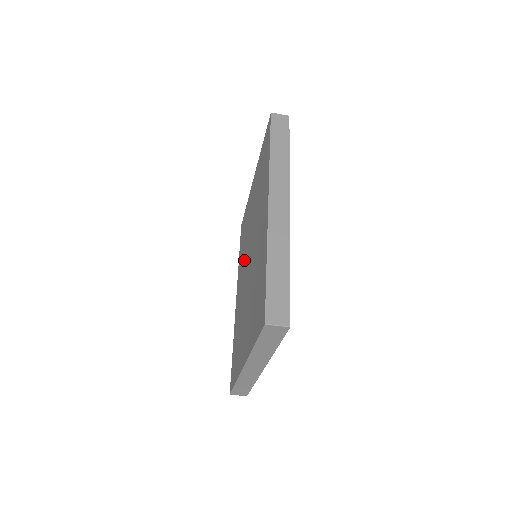
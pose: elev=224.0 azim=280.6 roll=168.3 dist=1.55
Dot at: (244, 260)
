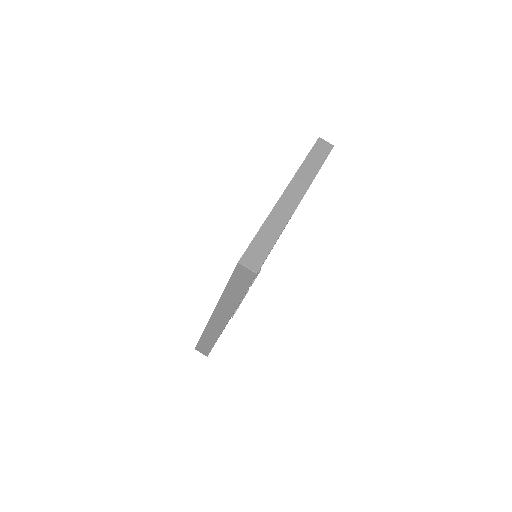
Dot at: occluded
